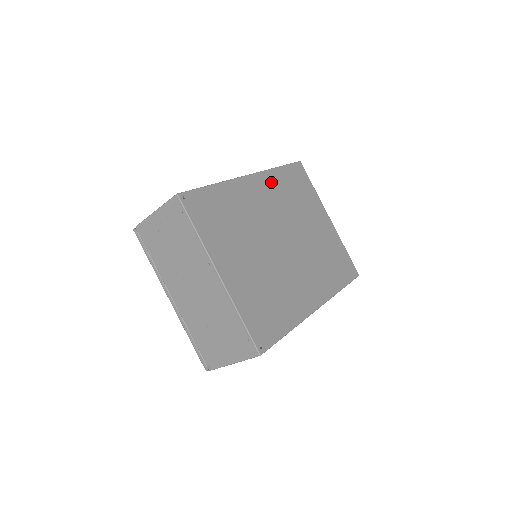
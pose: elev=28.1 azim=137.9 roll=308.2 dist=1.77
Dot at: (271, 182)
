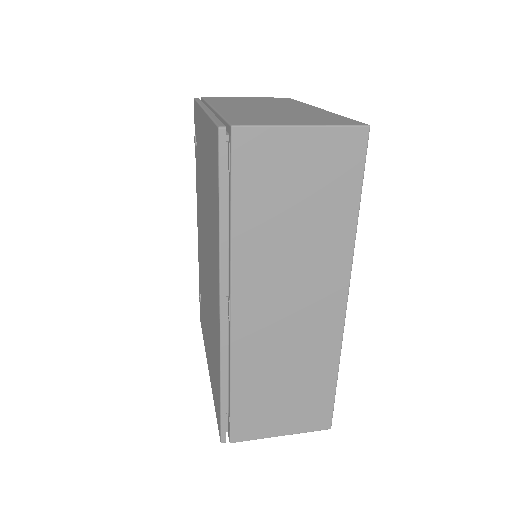
Dot at: occluded
